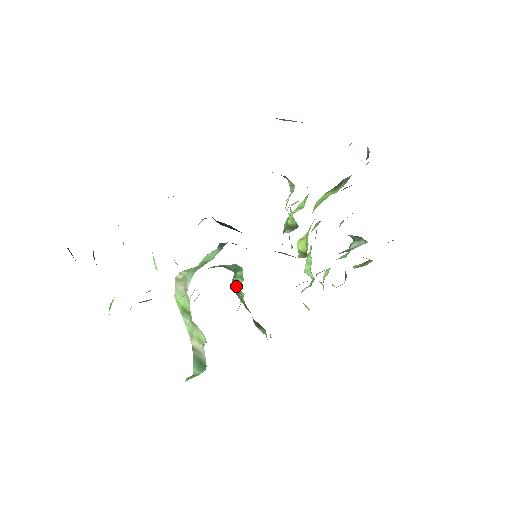
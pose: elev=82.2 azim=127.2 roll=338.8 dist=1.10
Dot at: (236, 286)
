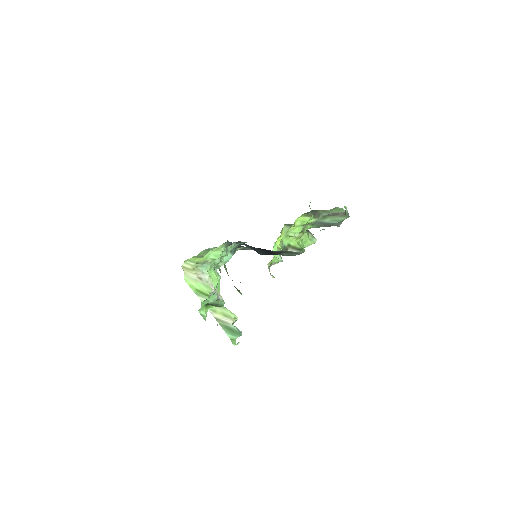
Dot at: (225, 267)
